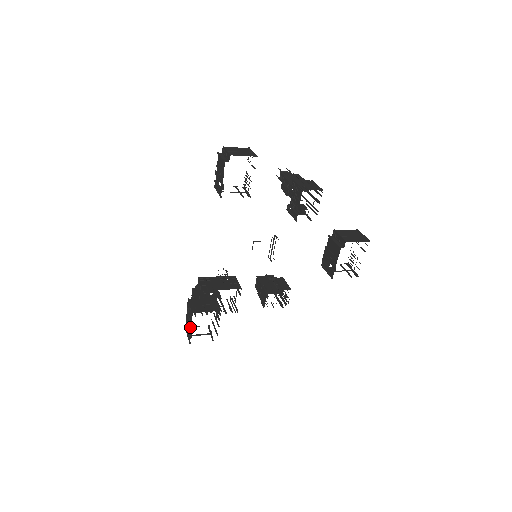
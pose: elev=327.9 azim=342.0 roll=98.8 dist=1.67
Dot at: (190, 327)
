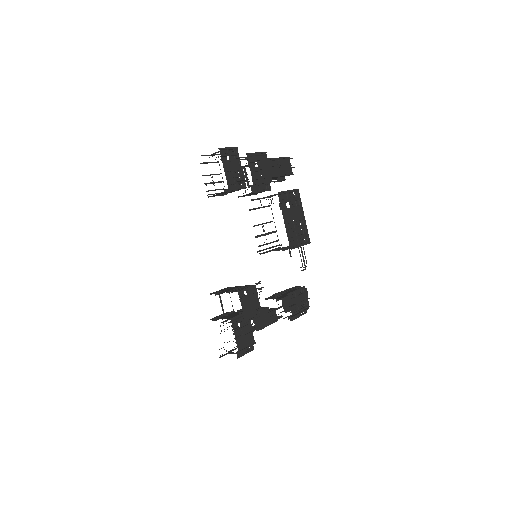
Dot at: occluded
